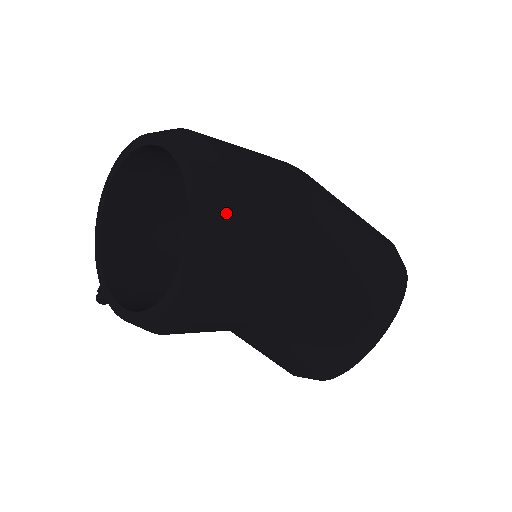
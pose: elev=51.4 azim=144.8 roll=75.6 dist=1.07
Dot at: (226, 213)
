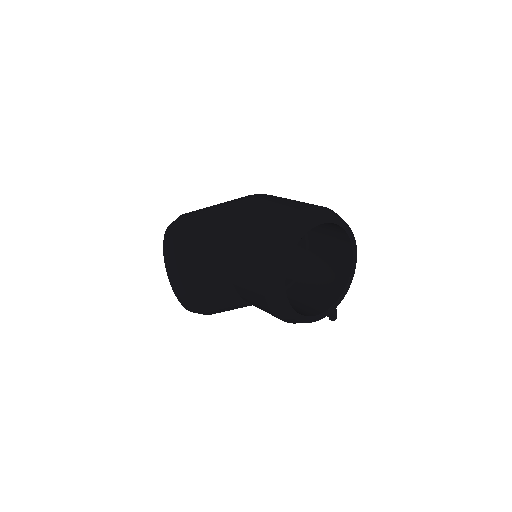
Dot at: (172, 247)
